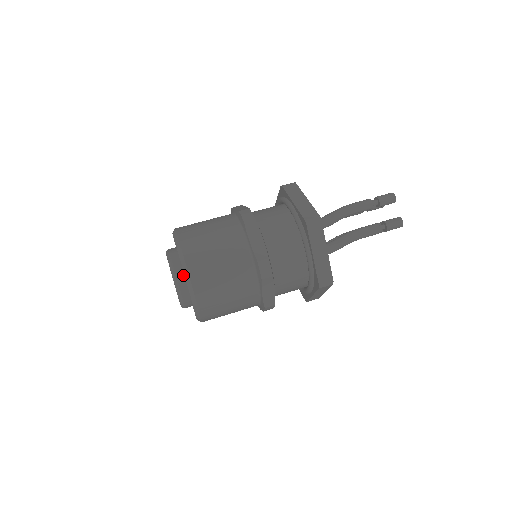
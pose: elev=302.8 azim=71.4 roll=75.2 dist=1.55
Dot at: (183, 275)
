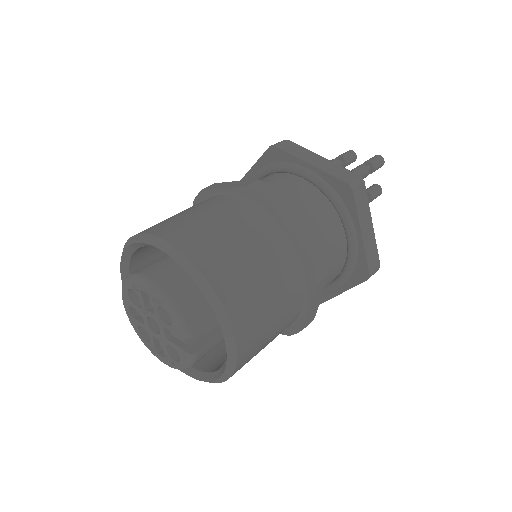
Dot at: (156, 270)
